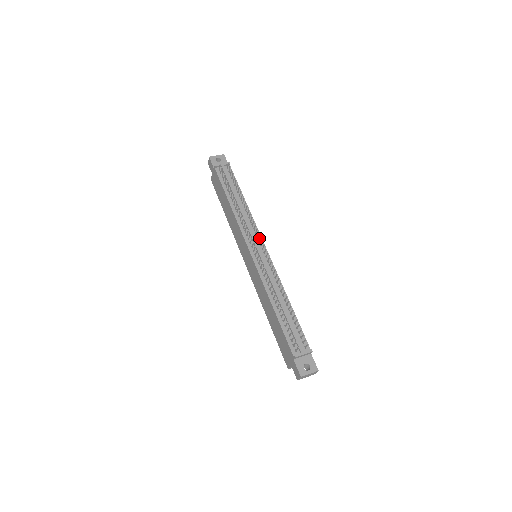
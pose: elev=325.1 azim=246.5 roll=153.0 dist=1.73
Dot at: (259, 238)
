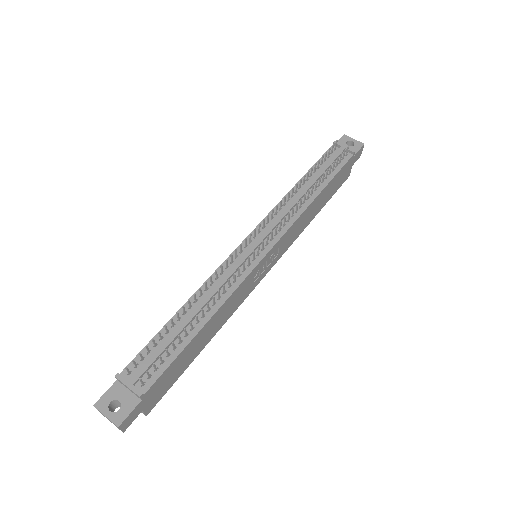
Dot at: (272, 233)
